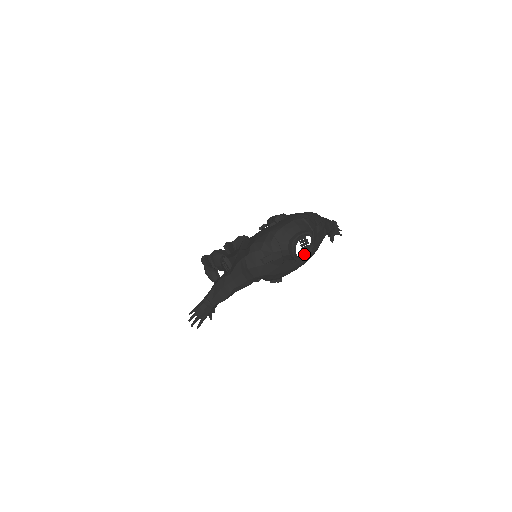
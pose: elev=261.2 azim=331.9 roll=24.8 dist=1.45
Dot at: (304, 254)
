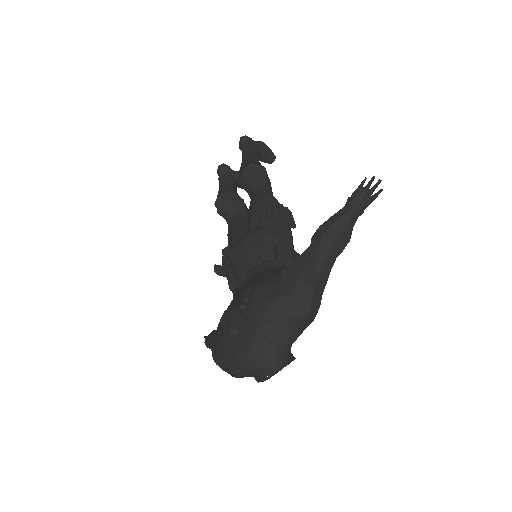
Dot at: occluded
